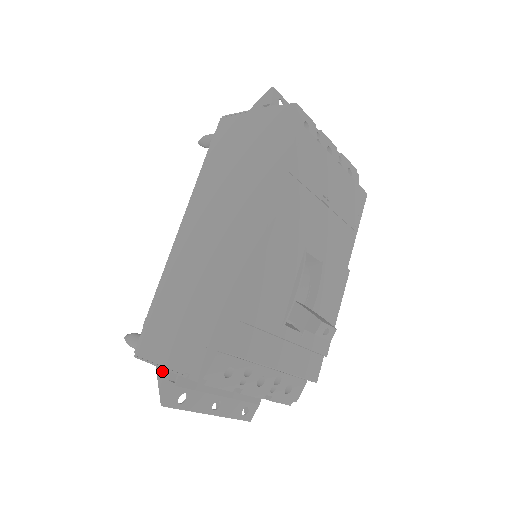
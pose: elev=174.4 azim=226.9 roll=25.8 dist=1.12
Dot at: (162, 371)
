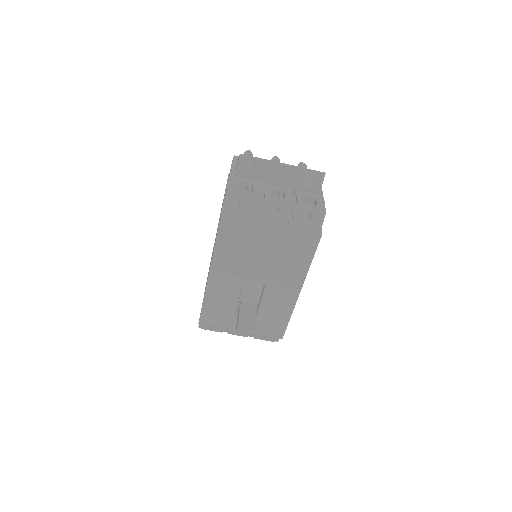
Dot at: occluded
